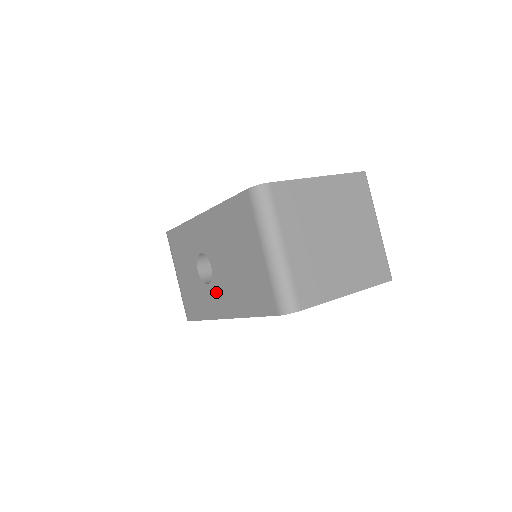
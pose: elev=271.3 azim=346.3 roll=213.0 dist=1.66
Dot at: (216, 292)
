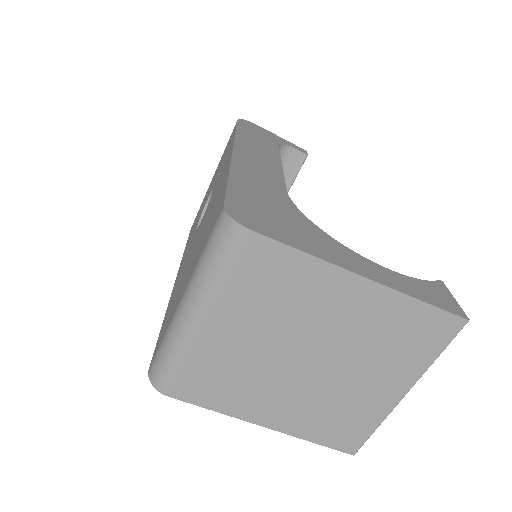
Dot at: (189, 247)
